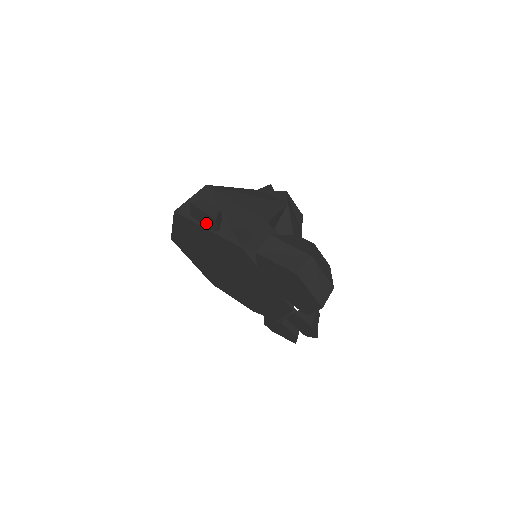
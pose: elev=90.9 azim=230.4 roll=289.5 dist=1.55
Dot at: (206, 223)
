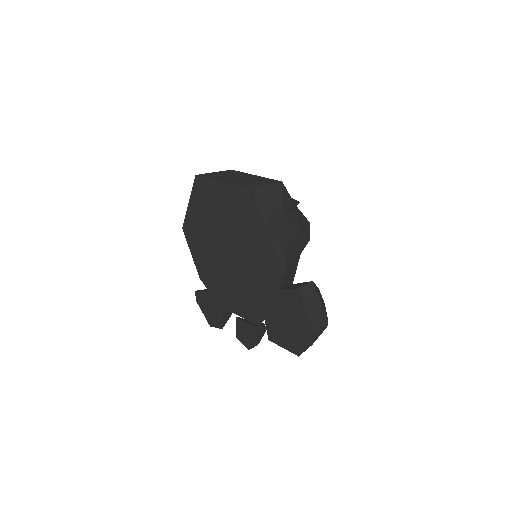
Dot at: (277, 230)
